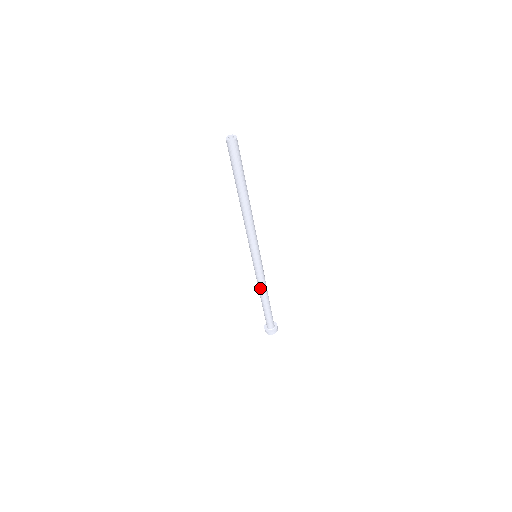
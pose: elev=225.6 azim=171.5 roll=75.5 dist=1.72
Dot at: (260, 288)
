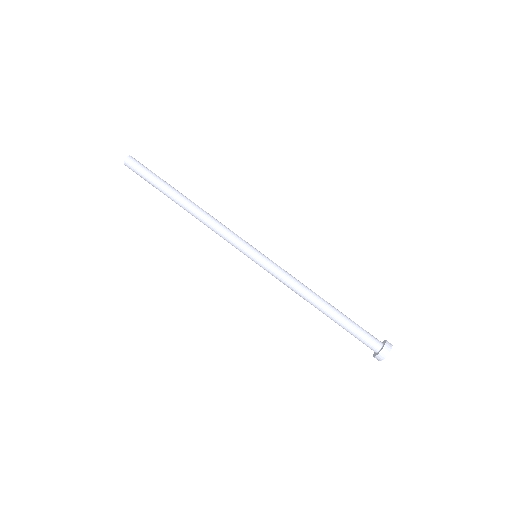
Dot at: (300, 291)
